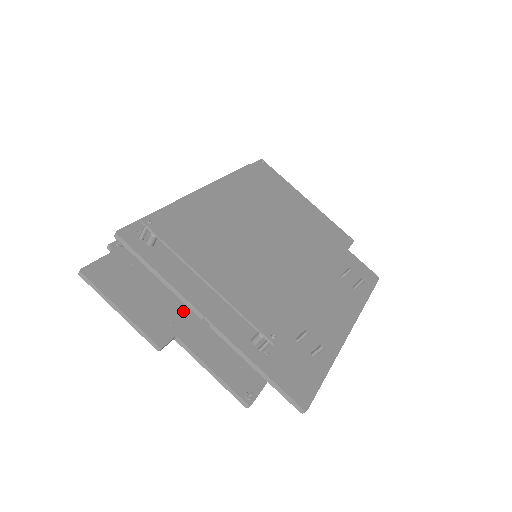
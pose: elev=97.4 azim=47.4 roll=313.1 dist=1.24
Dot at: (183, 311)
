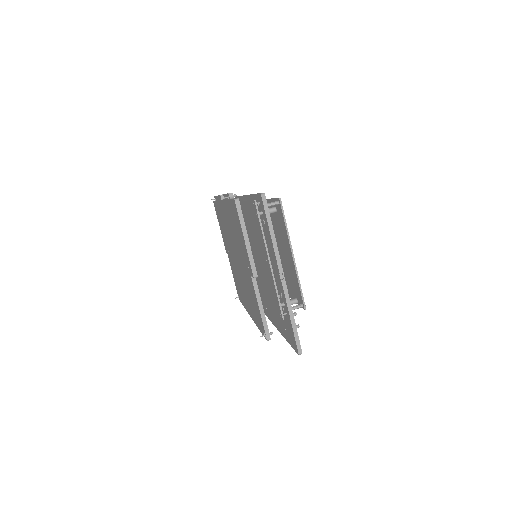
Dot at: occluded
